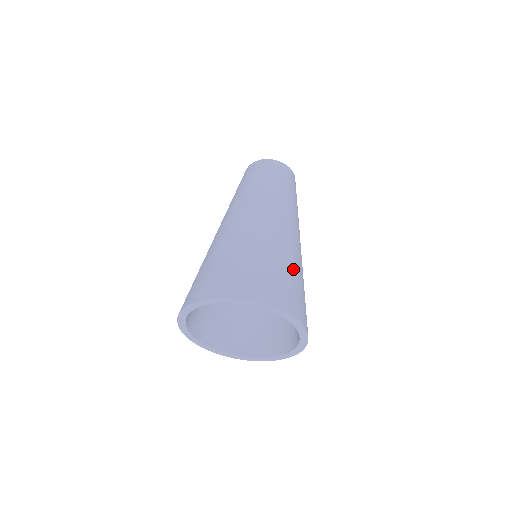
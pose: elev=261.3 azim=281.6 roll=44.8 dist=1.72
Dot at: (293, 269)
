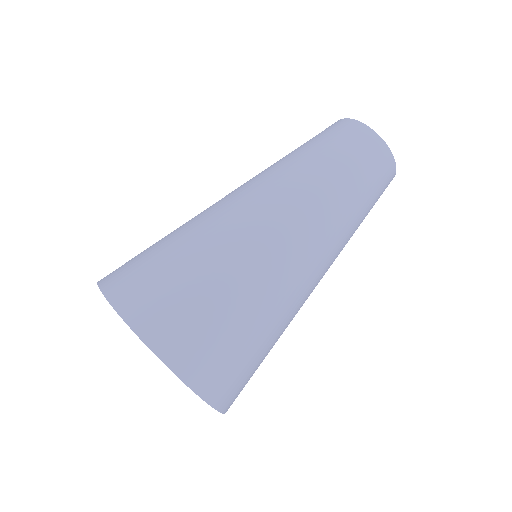
Dot at: (264, 329)
